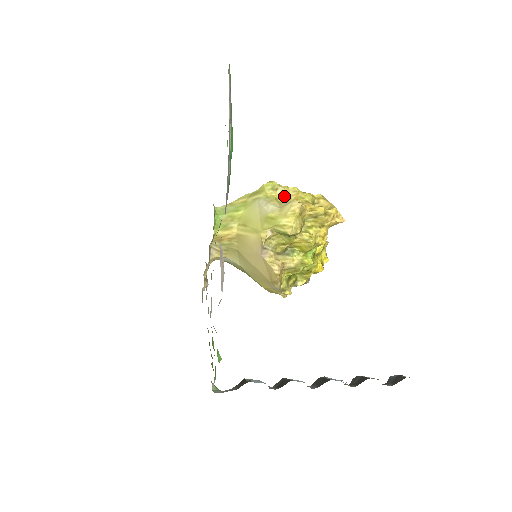
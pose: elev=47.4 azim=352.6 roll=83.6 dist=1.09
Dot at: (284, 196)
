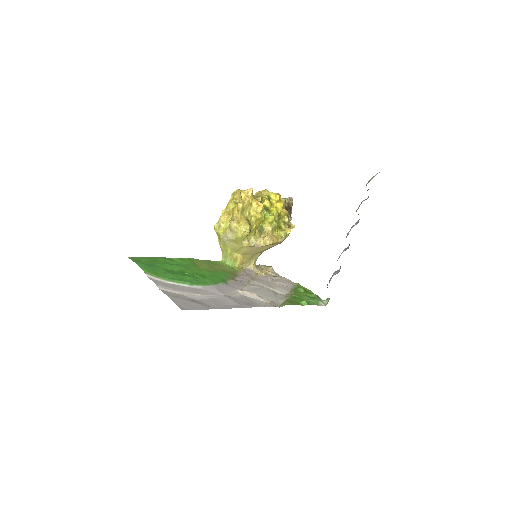
Dot at: (226, 221)
